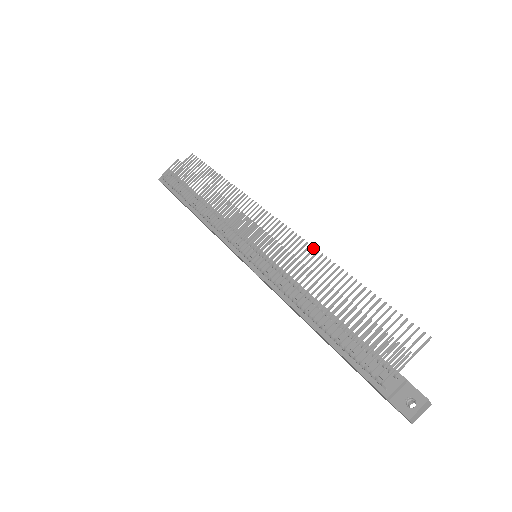
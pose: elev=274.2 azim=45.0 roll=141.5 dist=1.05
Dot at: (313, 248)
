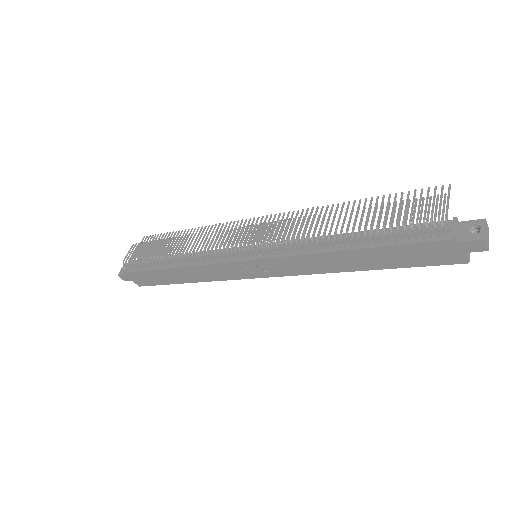
Dot at: (307, 209)
